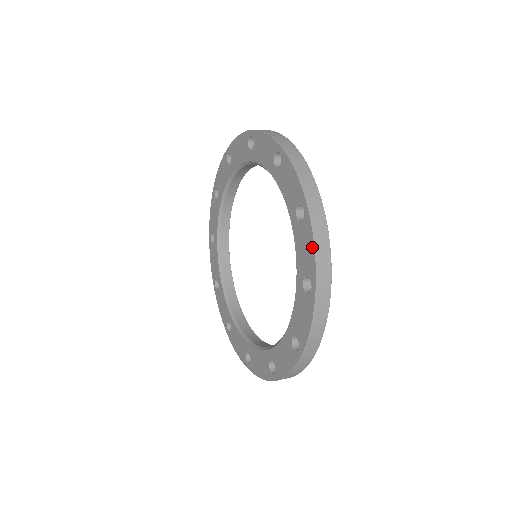
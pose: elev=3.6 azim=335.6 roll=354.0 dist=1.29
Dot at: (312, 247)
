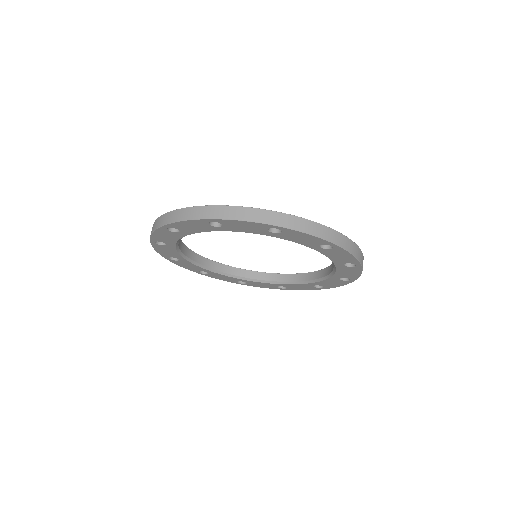
Dot at: (359, 274)
